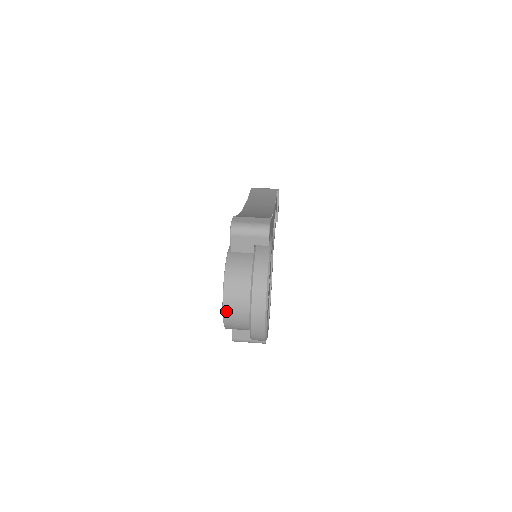
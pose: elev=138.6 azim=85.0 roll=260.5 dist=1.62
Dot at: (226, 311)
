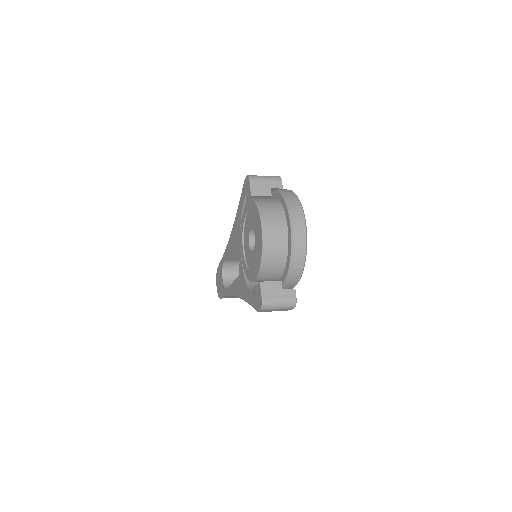
Dot at: (265, 224)
